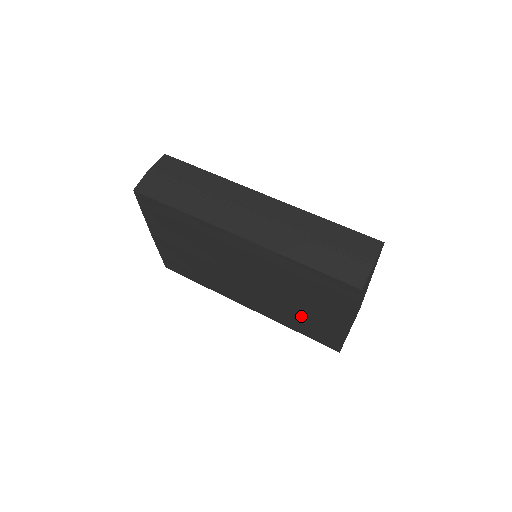
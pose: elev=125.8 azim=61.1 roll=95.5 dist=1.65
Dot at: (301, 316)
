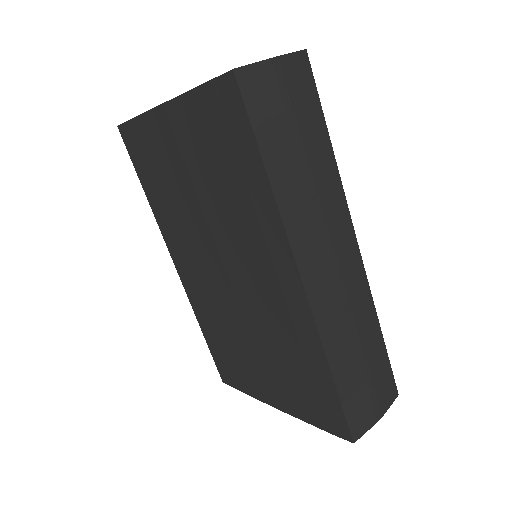
Dot at: (235, 348)
